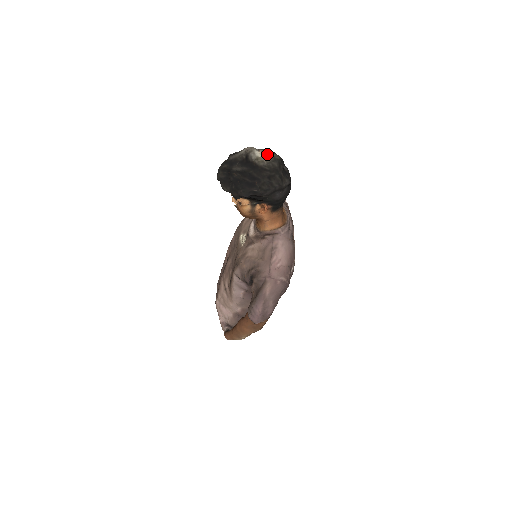
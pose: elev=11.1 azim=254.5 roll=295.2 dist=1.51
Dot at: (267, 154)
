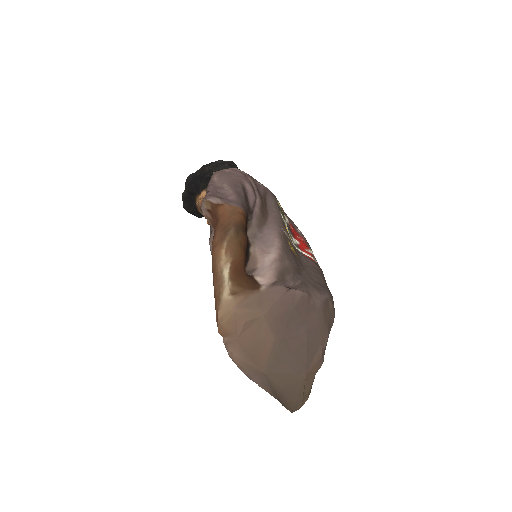
Dot at: occluded
